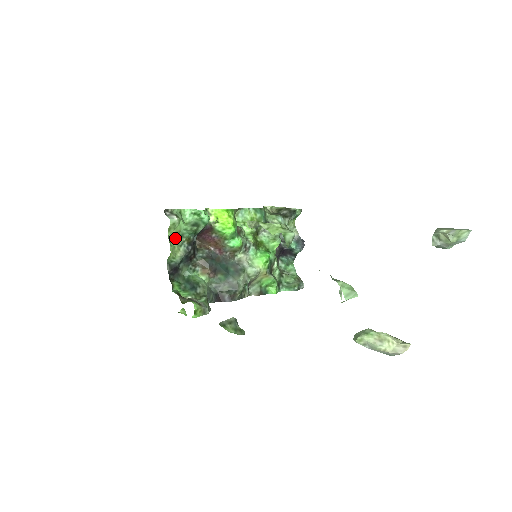
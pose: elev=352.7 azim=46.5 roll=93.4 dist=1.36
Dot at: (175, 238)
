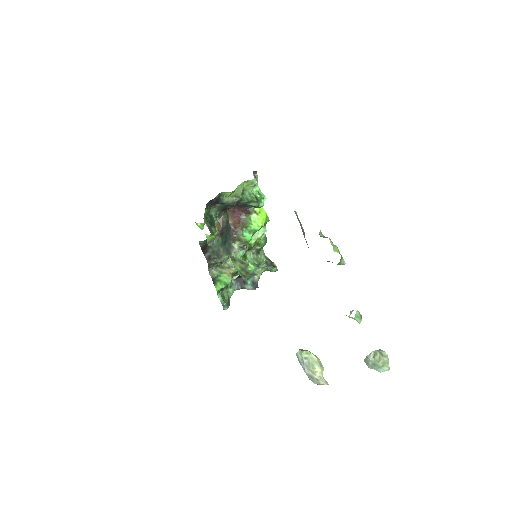
Dot at: (240, 189)
